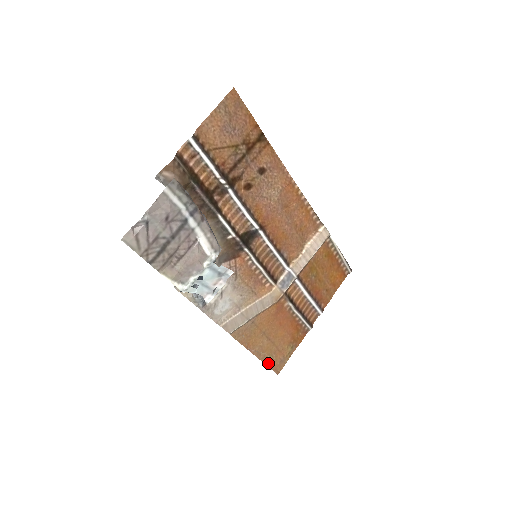
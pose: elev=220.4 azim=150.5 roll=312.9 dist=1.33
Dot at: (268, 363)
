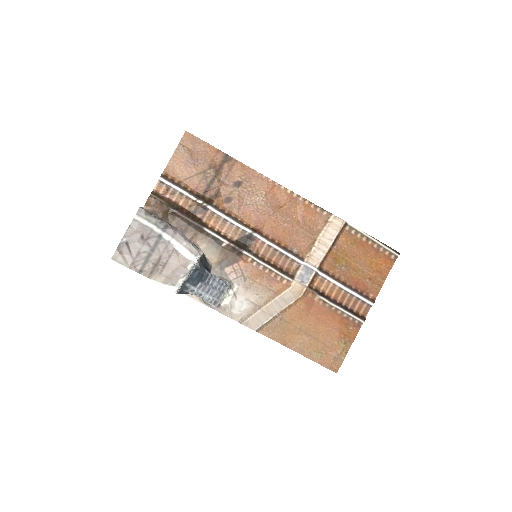
Dot at: (318, 360)
